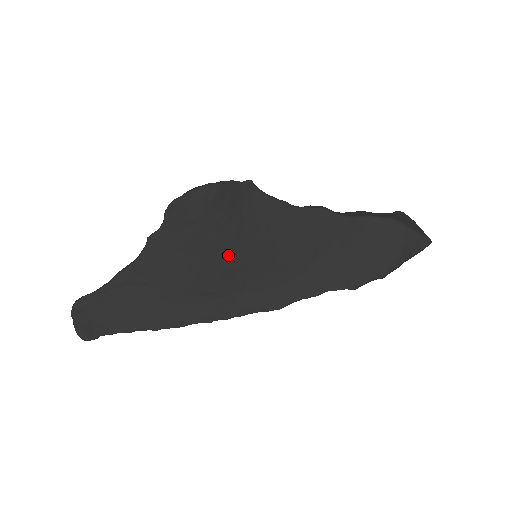
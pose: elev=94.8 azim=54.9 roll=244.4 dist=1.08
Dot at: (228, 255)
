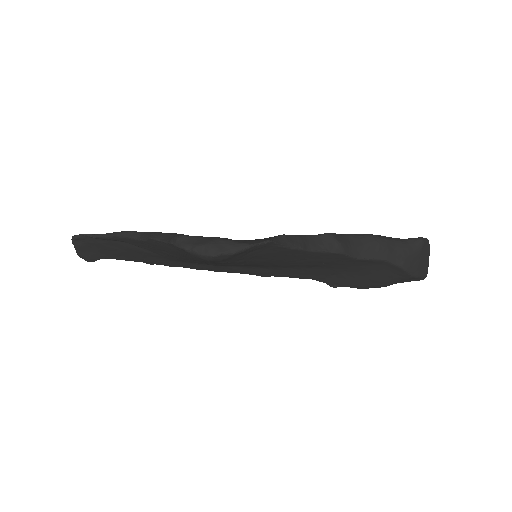
Dot at: occluded
